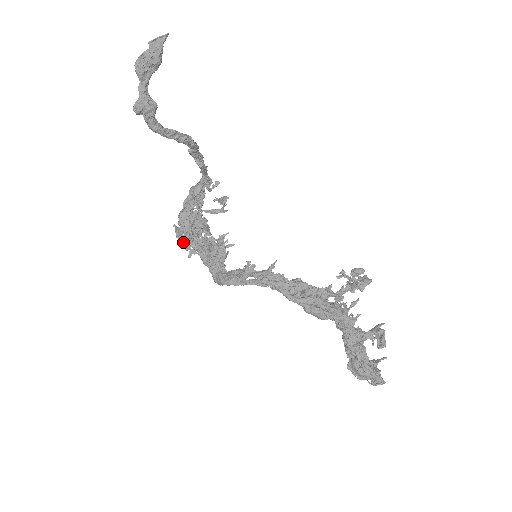
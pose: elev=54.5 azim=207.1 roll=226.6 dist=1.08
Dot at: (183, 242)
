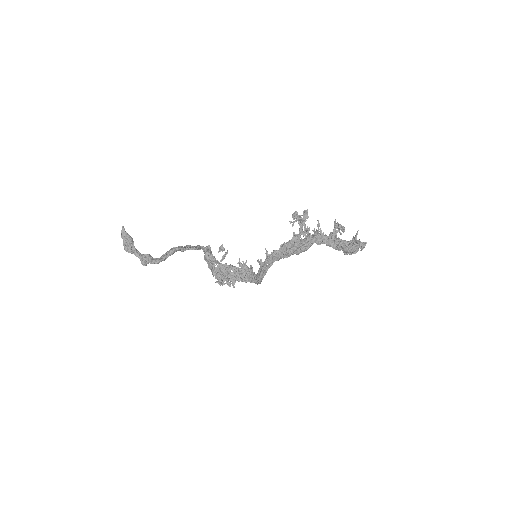
Dot at: occluded
